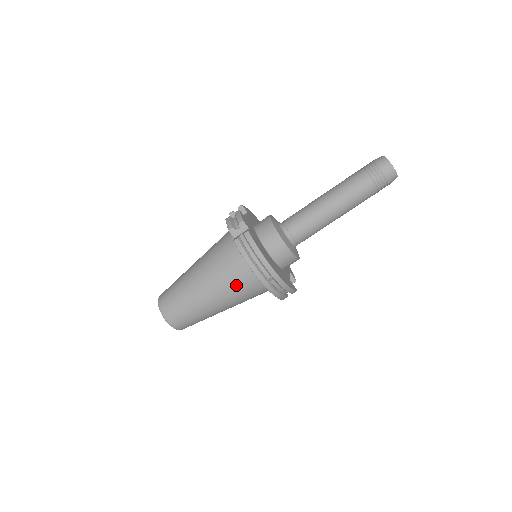
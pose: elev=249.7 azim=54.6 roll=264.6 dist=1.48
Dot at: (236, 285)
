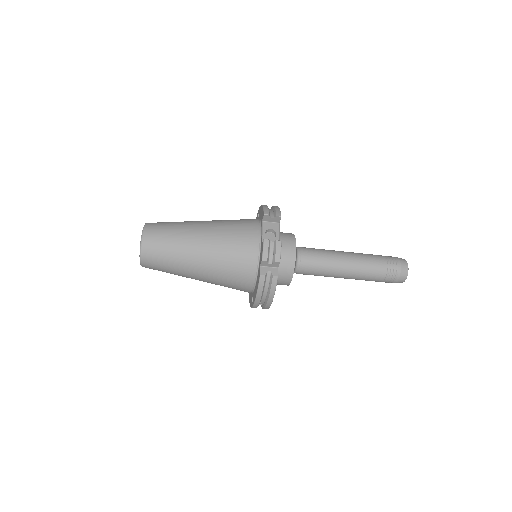
Dot at: (228, 285)
